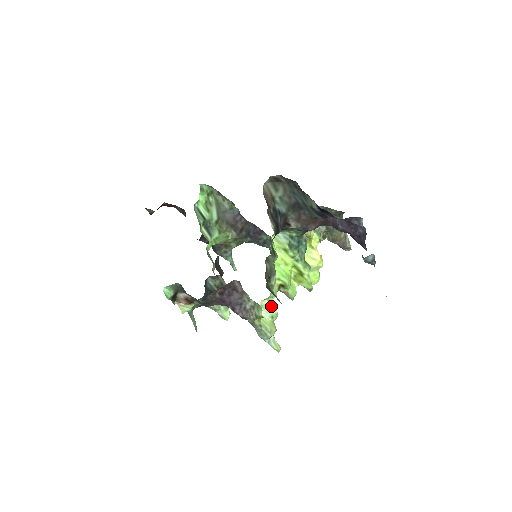
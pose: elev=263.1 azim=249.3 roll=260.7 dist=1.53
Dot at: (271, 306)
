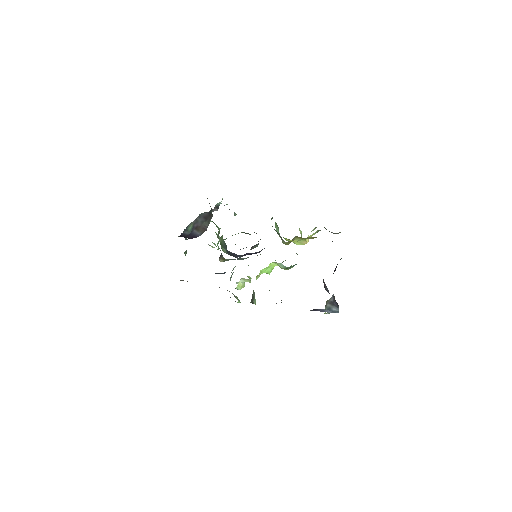
Dot at: (249, 281)
